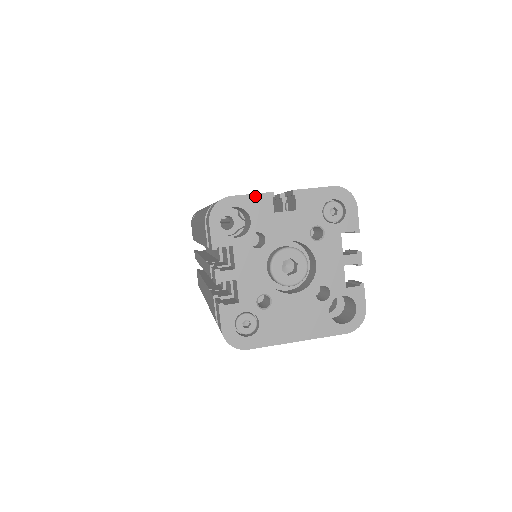
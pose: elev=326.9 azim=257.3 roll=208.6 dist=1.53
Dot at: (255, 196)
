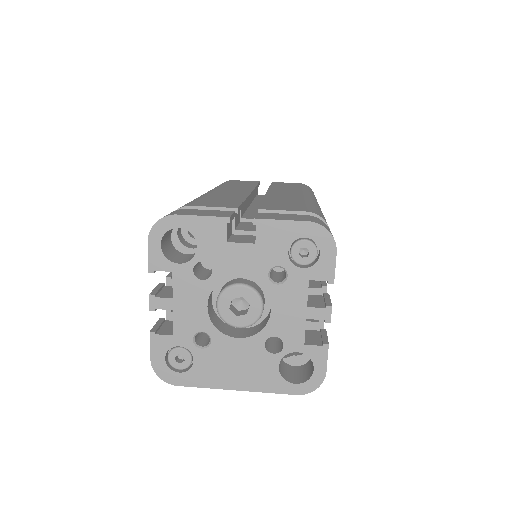
Dot at: (206, 219)
